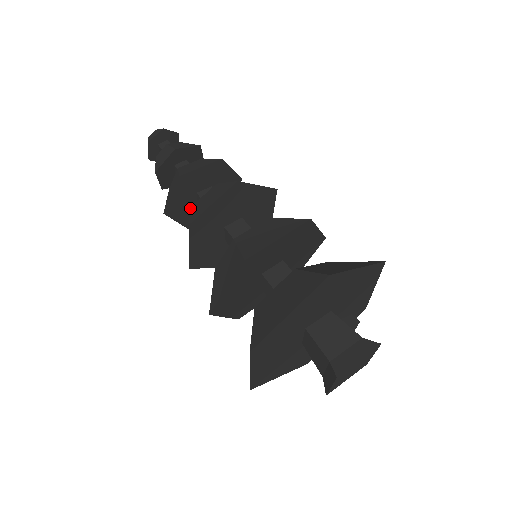
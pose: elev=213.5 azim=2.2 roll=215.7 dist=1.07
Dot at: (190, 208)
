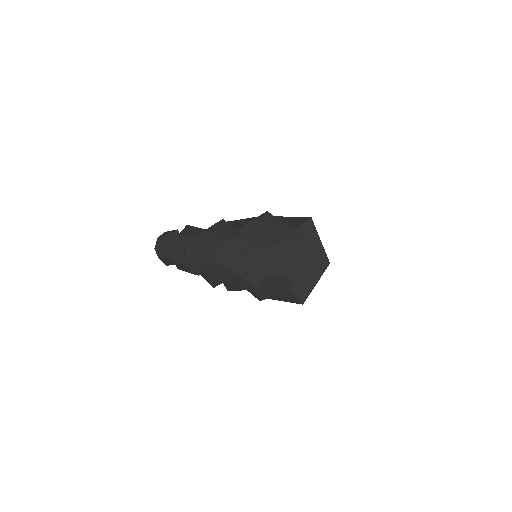
Dot at: occluded
